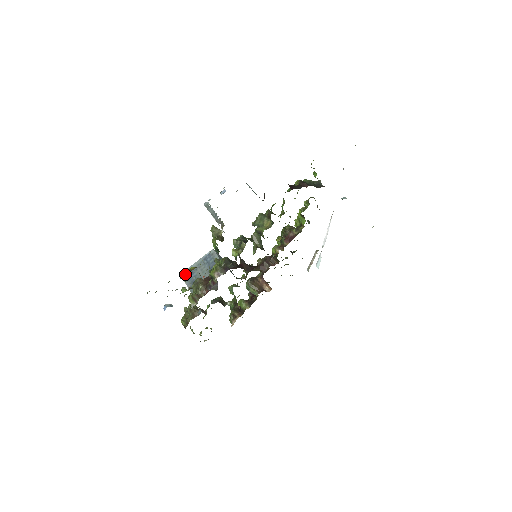
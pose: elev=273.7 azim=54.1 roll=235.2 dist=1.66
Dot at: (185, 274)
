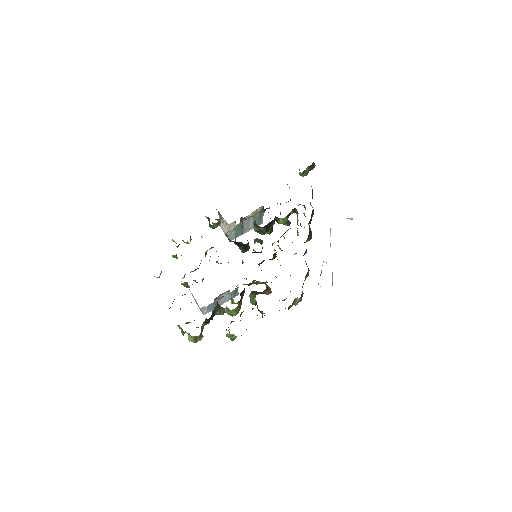
Dot at: occluded
